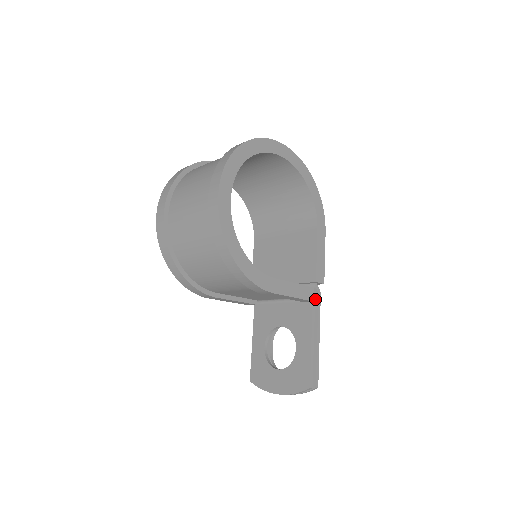
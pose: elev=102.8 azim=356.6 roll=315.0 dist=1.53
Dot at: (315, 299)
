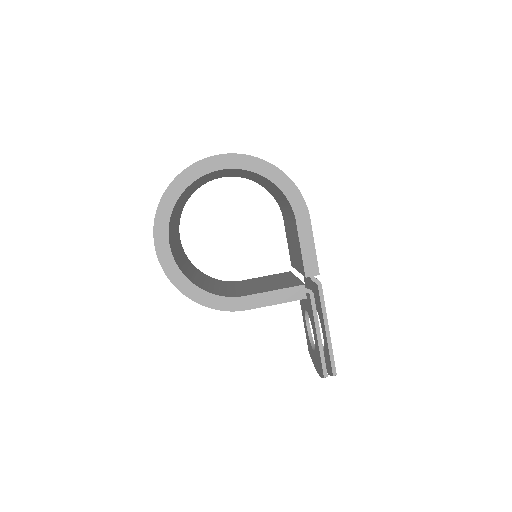
Dot at: (317, 290)
